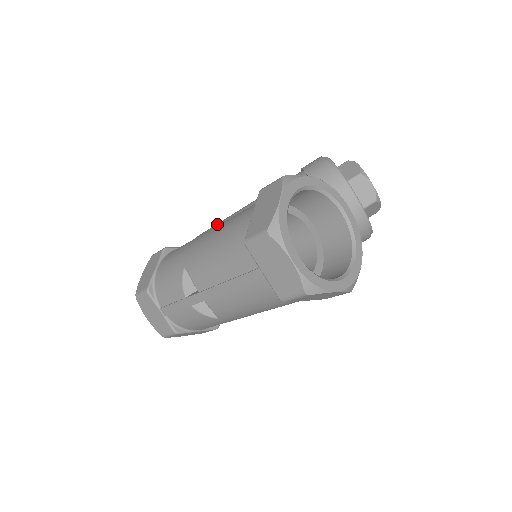
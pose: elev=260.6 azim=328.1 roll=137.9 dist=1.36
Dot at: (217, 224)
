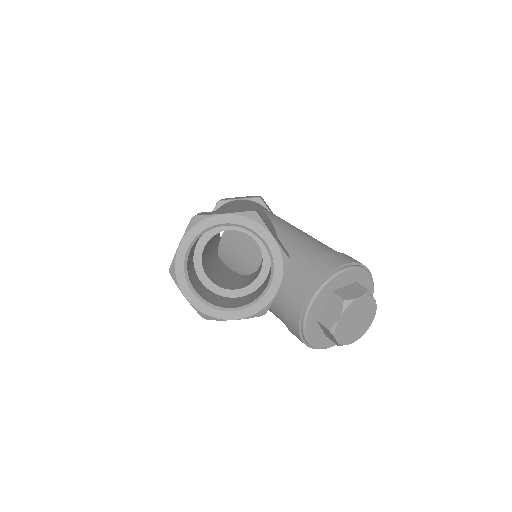
Dot at: (277, 217)
